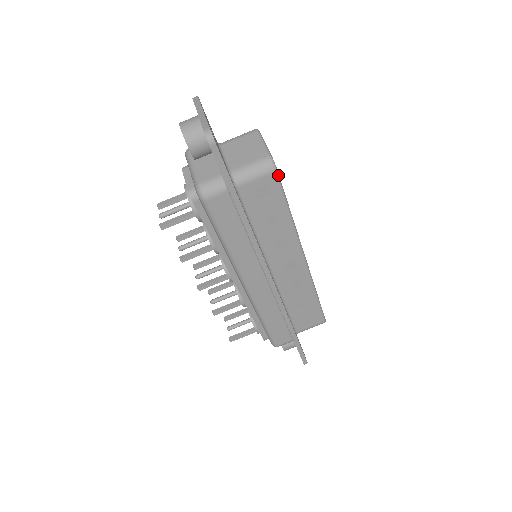
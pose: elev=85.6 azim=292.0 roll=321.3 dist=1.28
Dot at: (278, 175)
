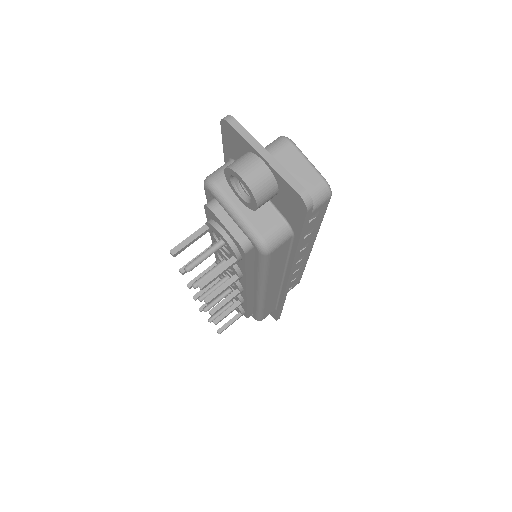
Dot at: (330, 198)
